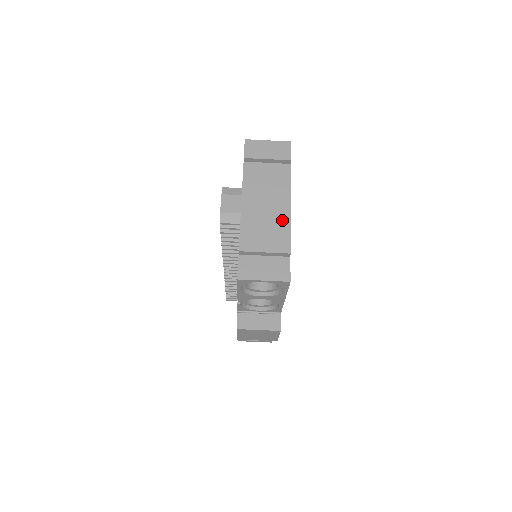
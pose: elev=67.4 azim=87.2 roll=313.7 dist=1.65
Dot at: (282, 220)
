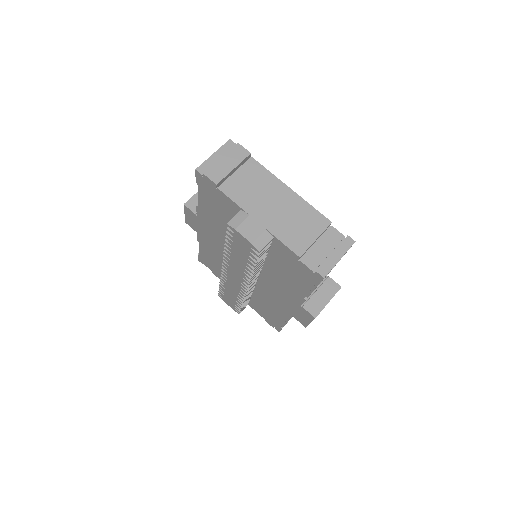
Dot at: (298, 205)
